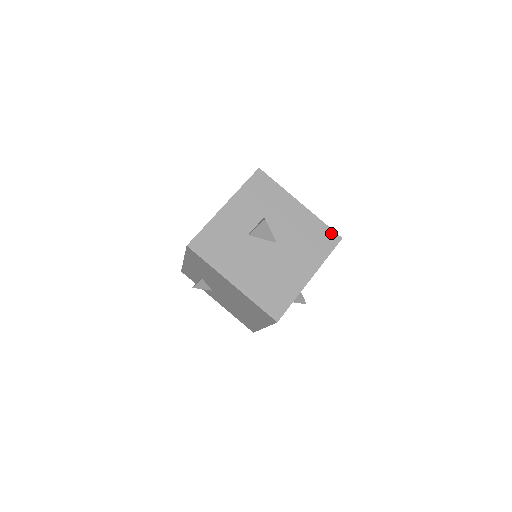
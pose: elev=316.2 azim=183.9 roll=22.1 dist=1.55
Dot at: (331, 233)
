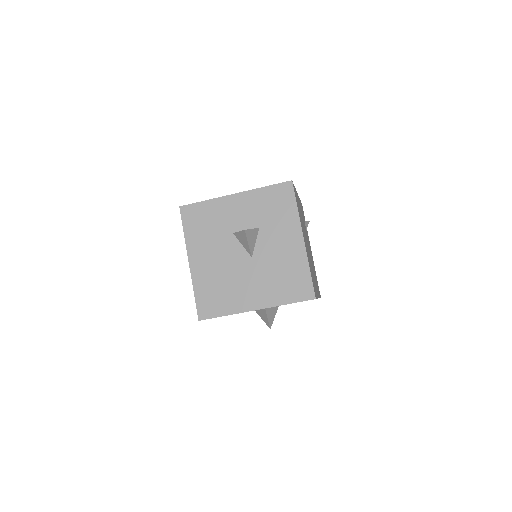
Dot at: (309, 286)
